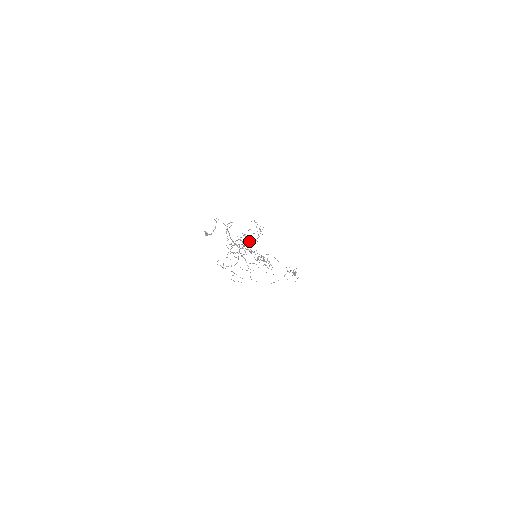
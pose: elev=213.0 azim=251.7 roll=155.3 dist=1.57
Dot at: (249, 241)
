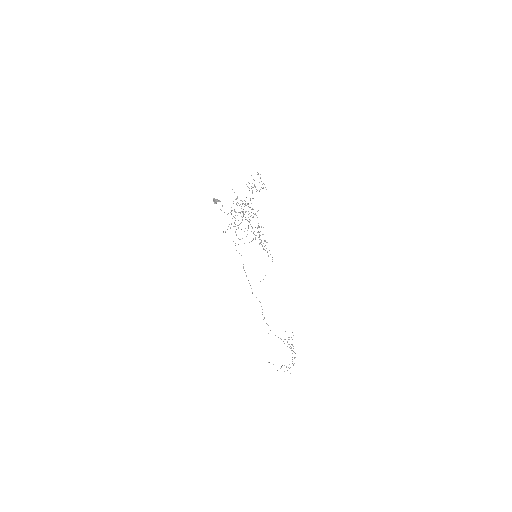
Dot at: occluded
